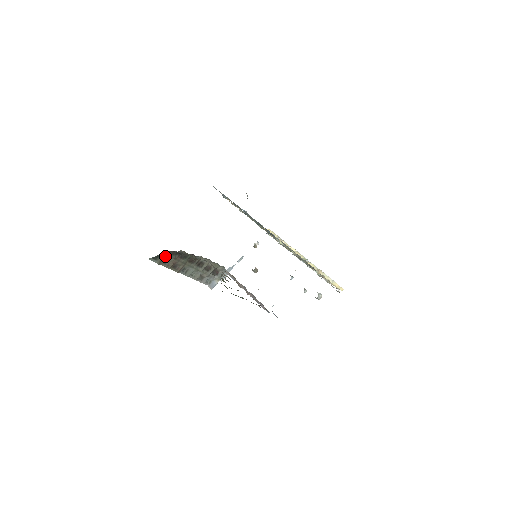
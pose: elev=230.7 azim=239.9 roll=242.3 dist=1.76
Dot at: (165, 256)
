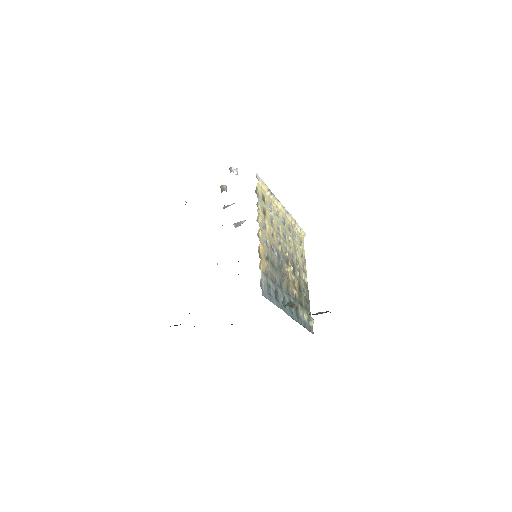
Dot at: occluded
